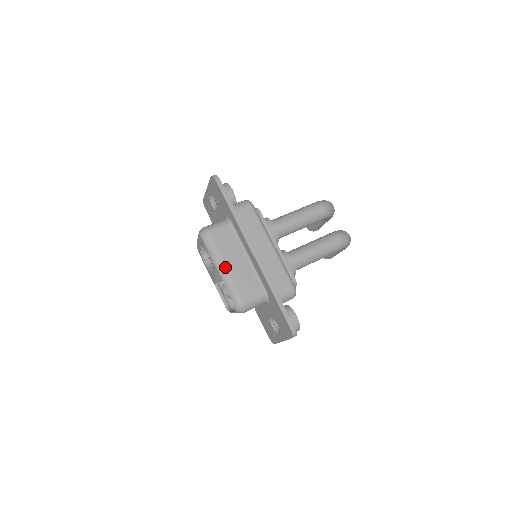
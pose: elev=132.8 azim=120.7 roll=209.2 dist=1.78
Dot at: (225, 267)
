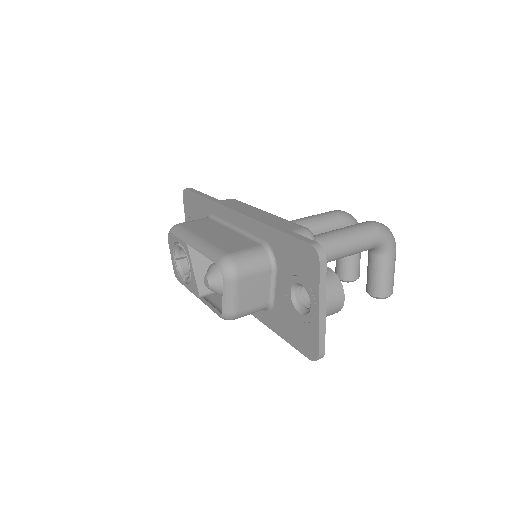
Dot at: (200, 238)
